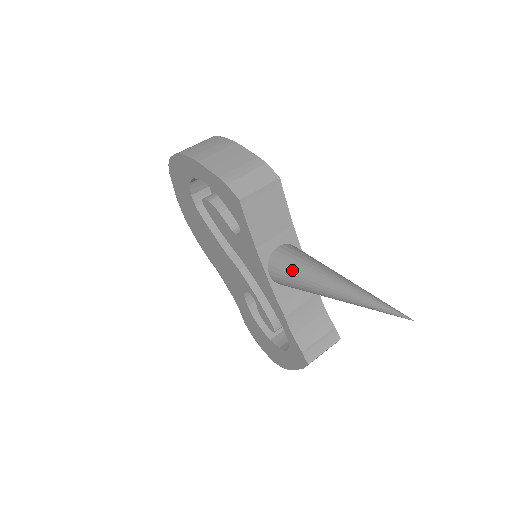
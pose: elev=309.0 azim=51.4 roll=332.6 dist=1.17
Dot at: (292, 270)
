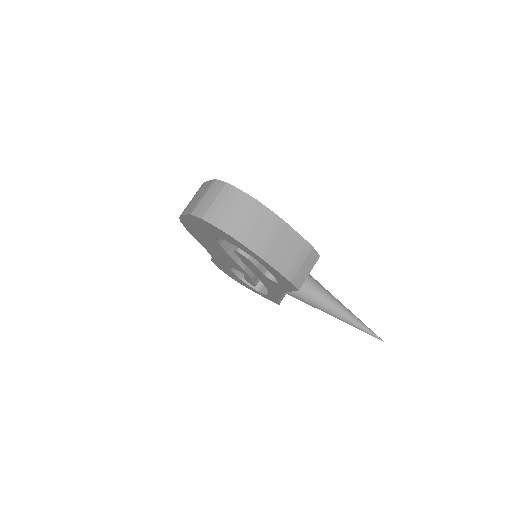
Dot at: (308, 300)
